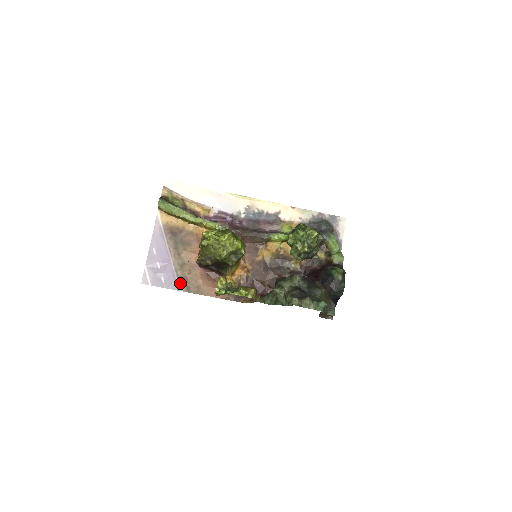
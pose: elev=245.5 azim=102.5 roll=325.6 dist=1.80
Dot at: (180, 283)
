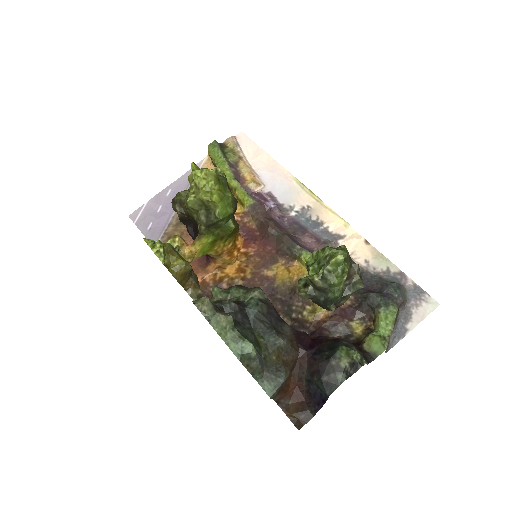
Dot at: (161, 240)
